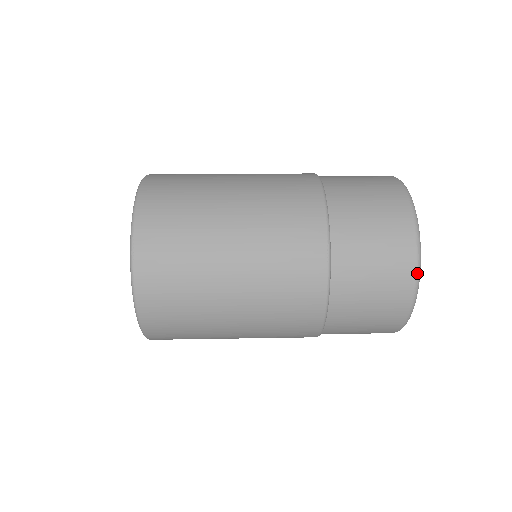
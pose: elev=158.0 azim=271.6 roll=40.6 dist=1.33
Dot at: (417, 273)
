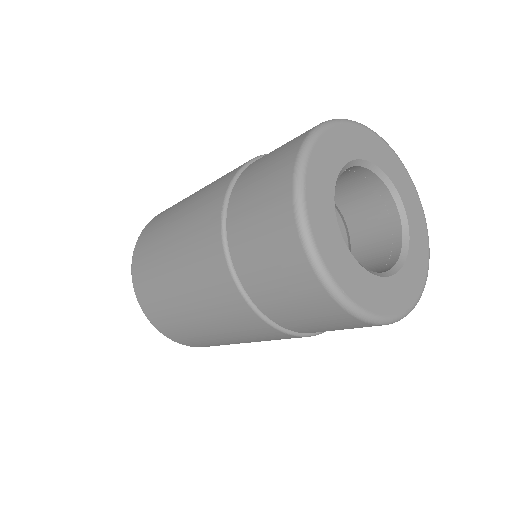
Dot at: (296, 214)
